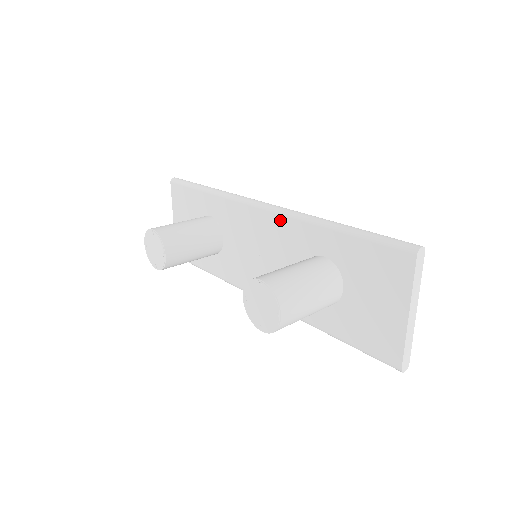
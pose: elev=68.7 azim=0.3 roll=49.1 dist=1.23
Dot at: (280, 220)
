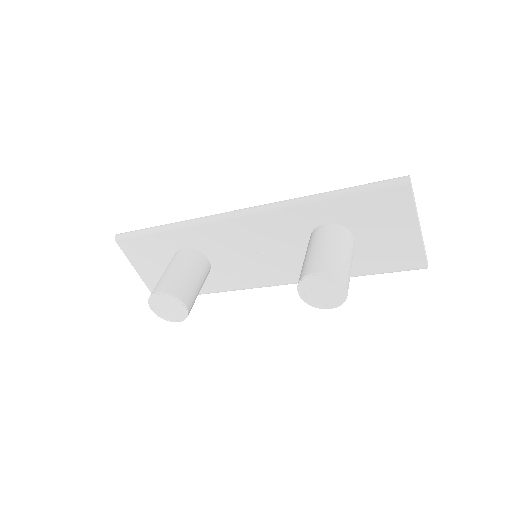
Dot at: (267, 217)
